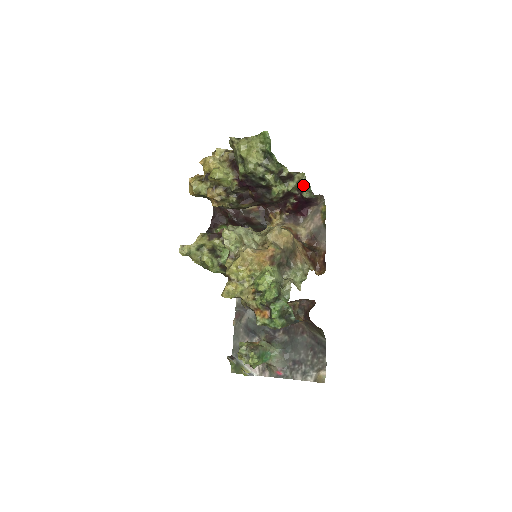
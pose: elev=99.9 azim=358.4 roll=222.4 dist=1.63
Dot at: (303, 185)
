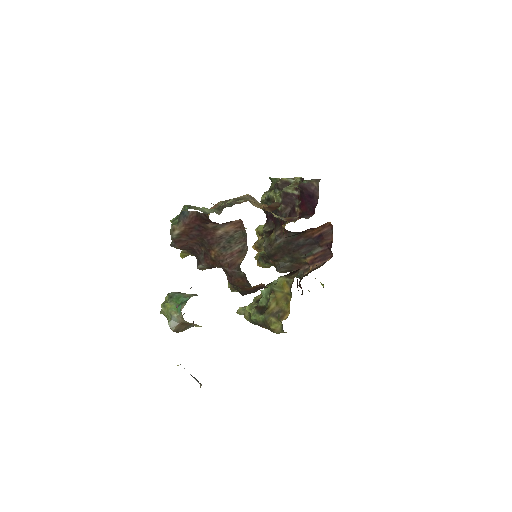
Dot at: occluded
